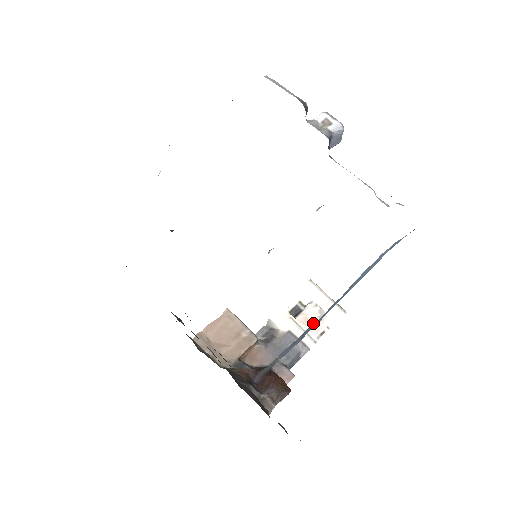
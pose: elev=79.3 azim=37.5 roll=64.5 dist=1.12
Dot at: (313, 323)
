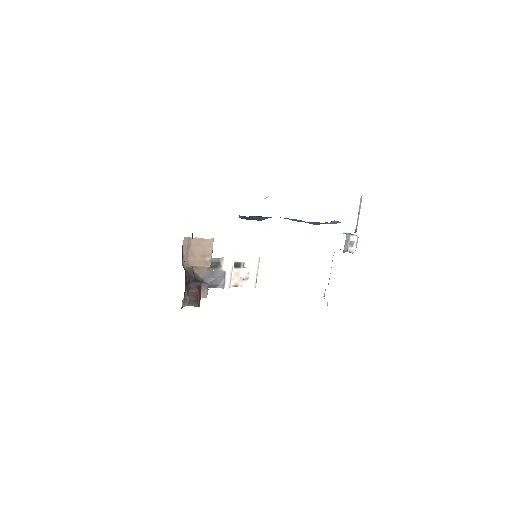
Dot at: (238, 278)
